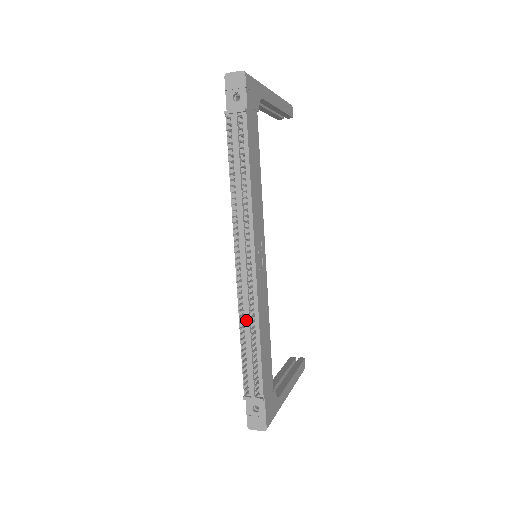
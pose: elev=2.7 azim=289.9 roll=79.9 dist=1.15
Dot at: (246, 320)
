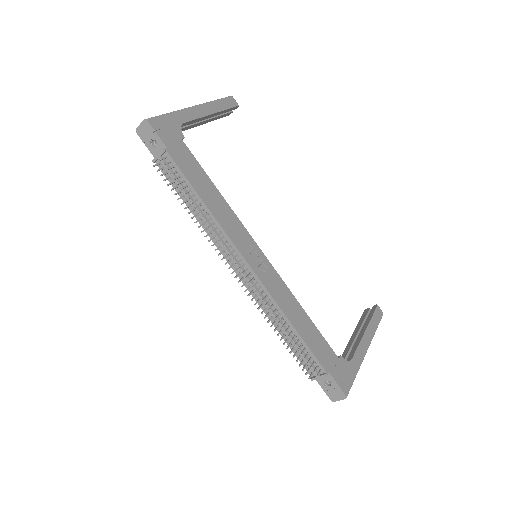
Dot at: (273, 317)
